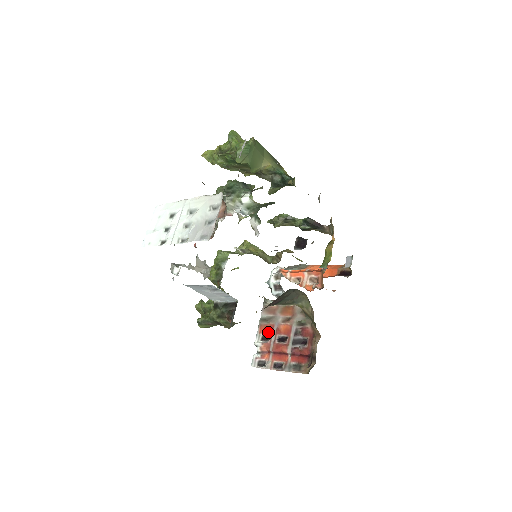
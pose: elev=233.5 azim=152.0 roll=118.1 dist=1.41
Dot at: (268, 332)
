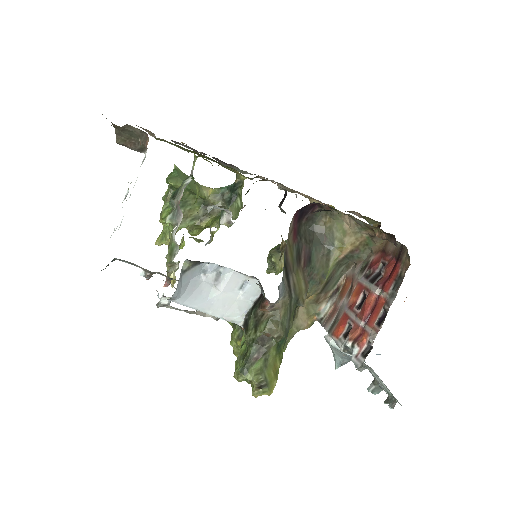
Dot at: (344, 324)
